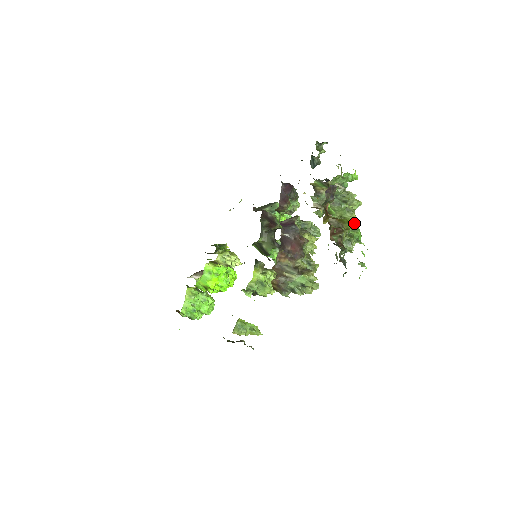
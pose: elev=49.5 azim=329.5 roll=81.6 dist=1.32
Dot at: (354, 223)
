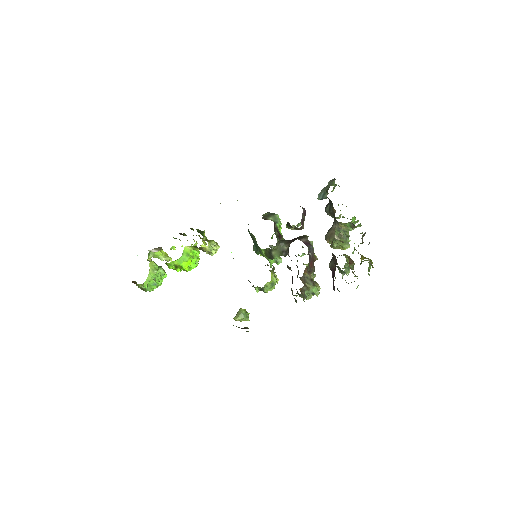
Dot at: occluded
